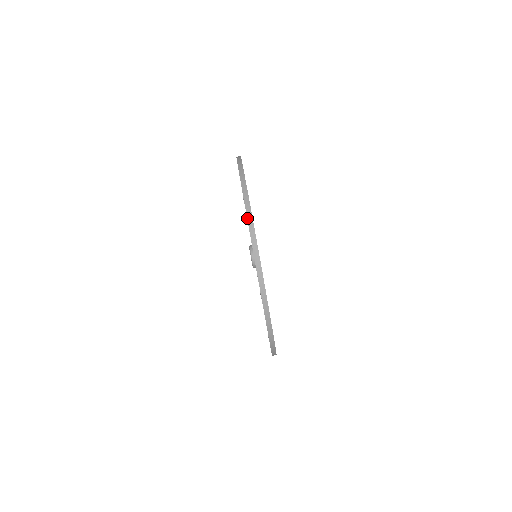
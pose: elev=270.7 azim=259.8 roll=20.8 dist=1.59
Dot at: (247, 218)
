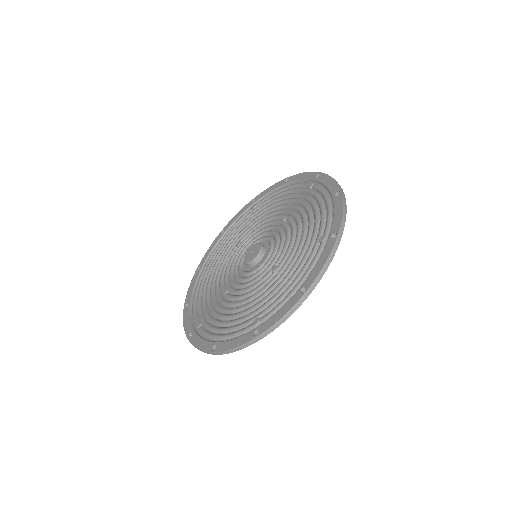
Dot at: (228, 350)
